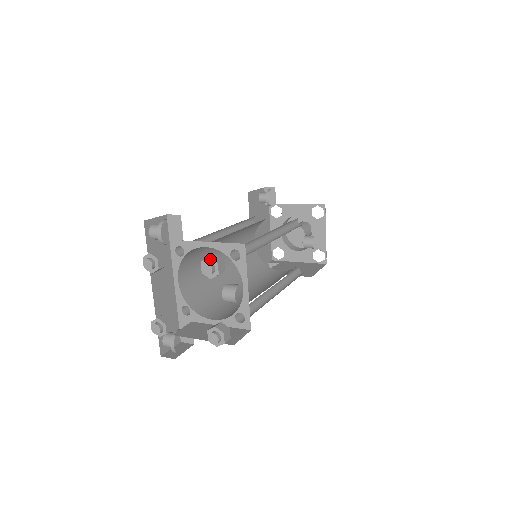
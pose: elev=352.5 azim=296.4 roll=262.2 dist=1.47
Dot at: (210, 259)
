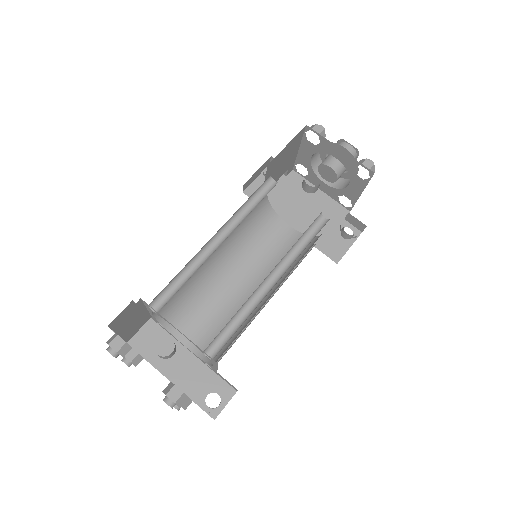
Dot at: occluded
